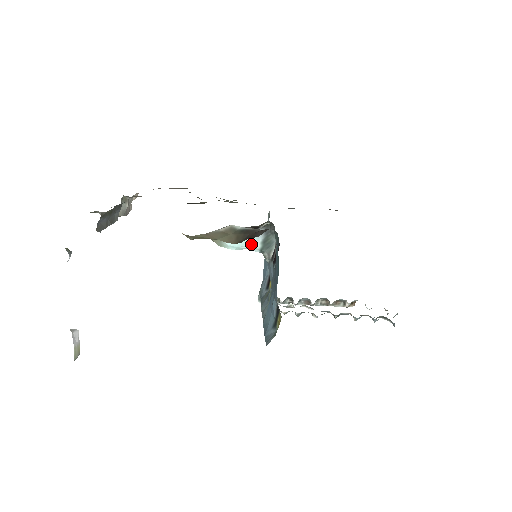
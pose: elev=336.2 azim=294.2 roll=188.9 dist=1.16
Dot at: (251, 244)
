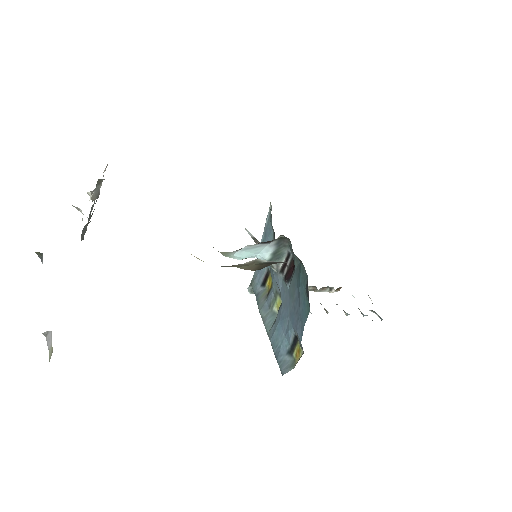
Dot at: (259, 254)
